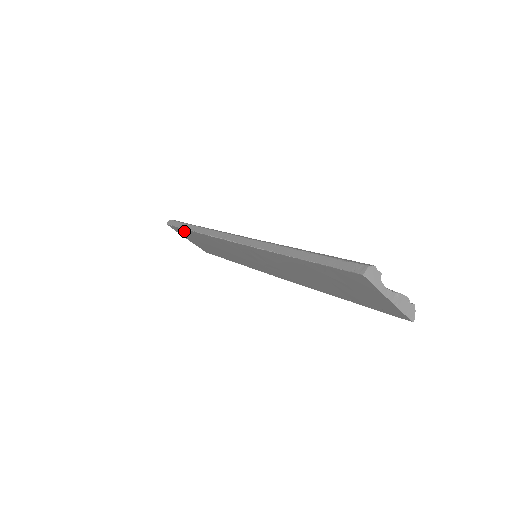
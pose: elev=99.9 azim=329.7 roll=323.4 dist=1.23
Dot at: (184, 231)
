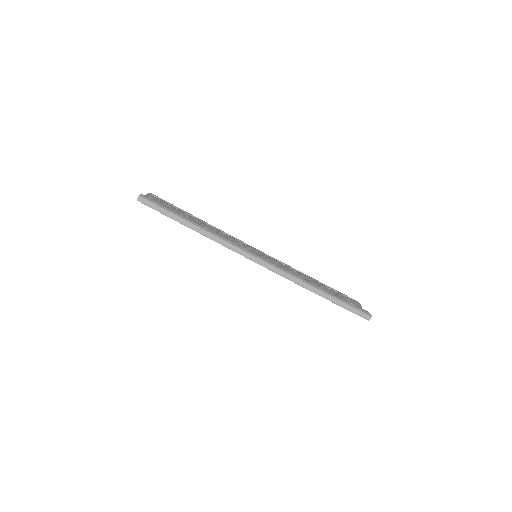
Dot at: (169, 217)
